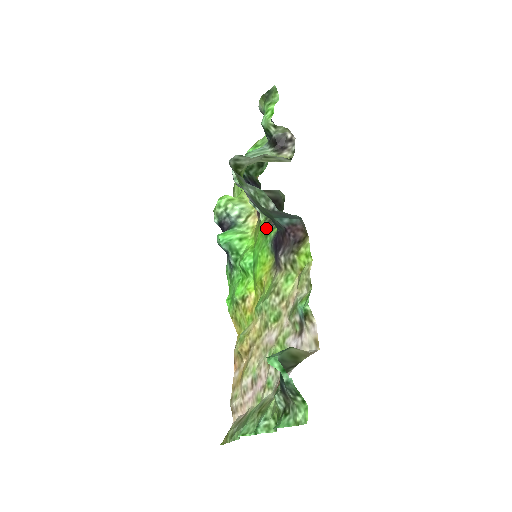
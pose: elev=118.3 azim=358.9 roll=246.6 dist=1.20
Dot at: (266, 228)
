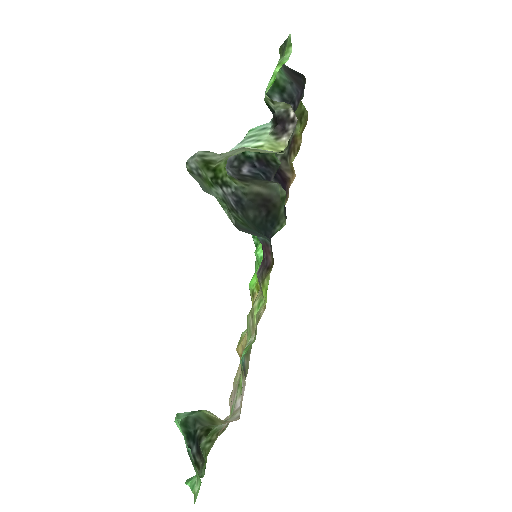
Dot at: occluded
